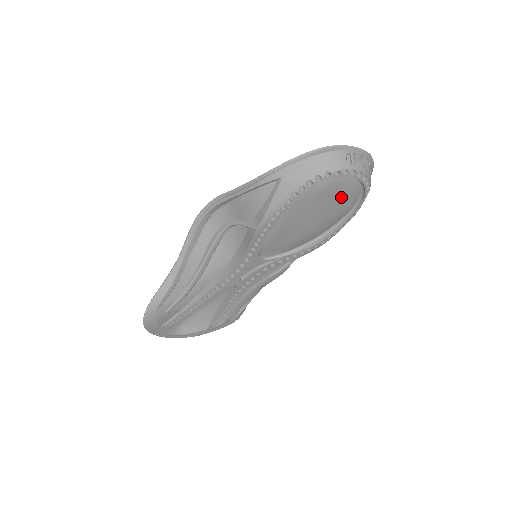
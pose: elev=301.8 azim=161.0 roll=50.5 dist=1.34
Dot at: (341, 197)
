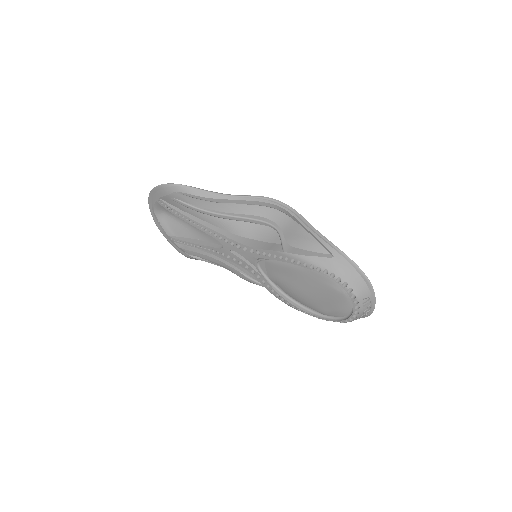
Dot at: (333, 305)
